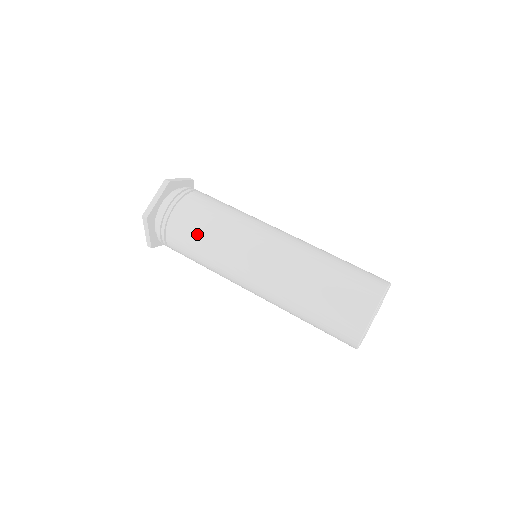
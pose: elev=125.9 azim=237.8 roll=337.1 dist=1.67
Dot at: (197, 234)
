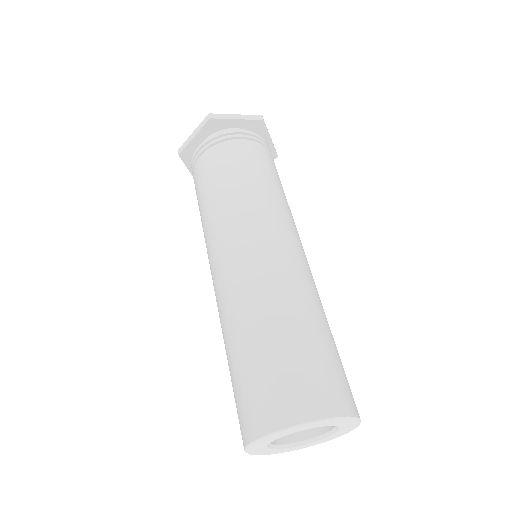
Dot at: (234, 172)
